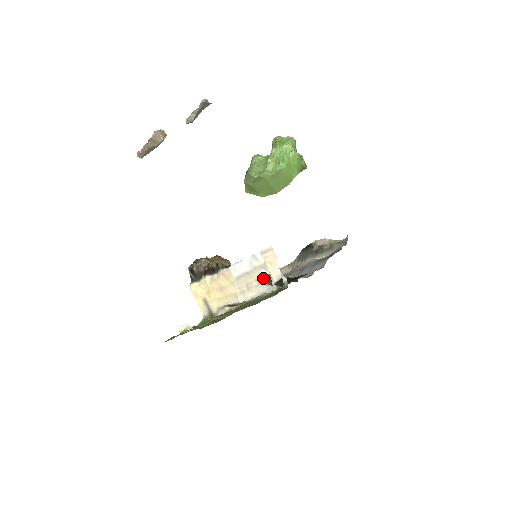
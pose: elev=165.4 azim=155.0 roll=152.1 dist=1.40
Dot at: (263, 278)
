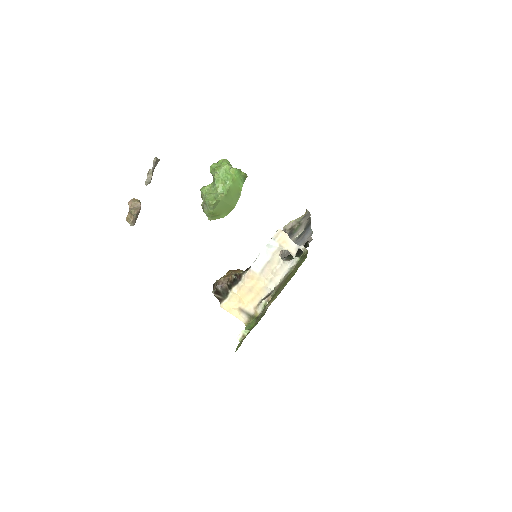
Dot at: occluded
